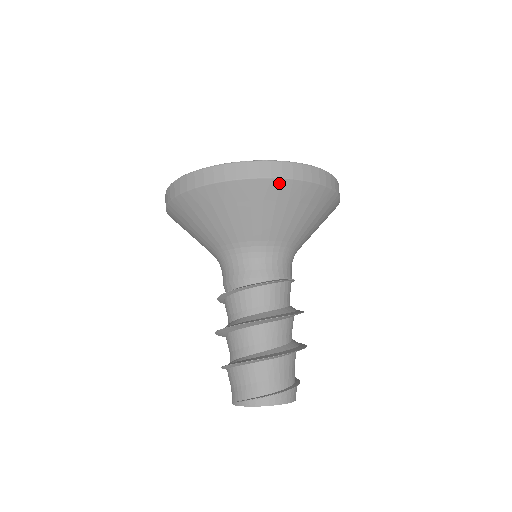
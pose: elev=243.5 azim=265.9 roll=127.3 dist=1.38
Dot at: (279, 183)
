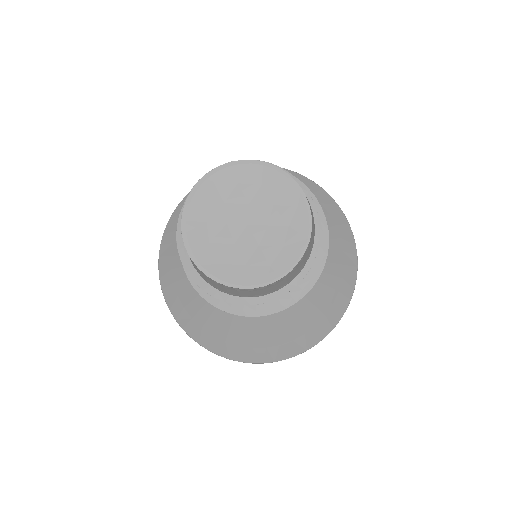
Dot at: (291, 173)
